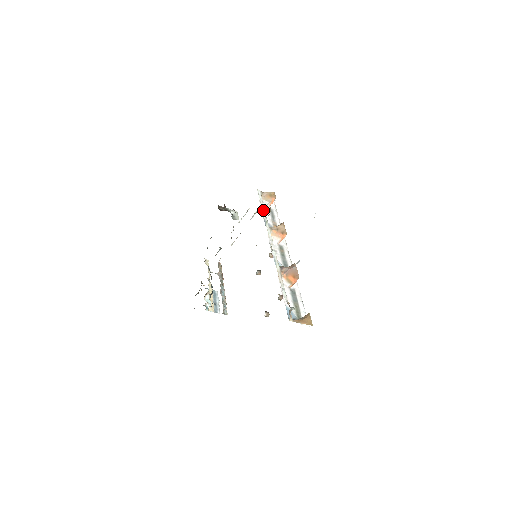
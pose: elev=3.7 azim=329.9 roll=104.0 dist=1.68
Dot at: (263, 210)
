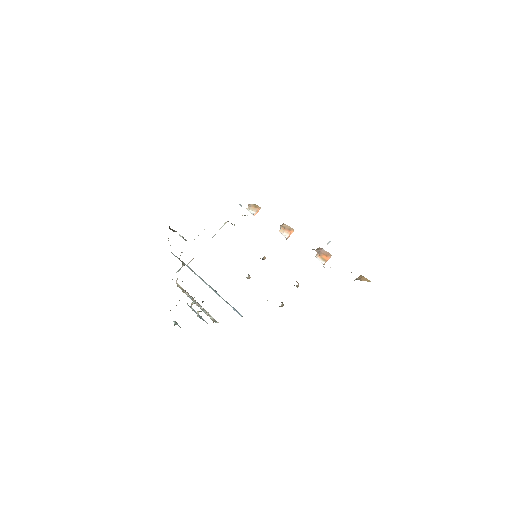
Dot at: occluded
